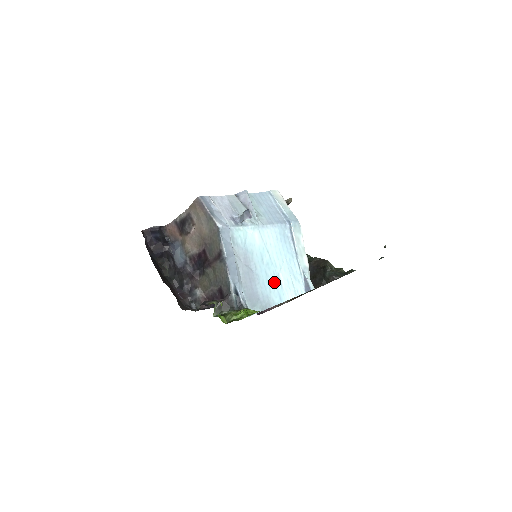
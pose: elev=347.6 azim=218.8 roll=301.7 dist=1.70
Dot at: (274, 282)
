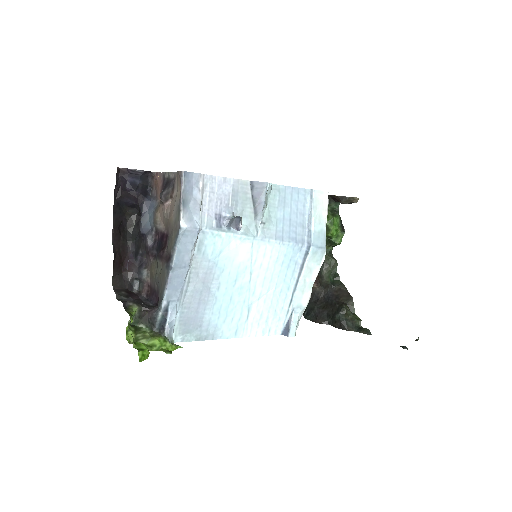
Dot at: (238, 312)
